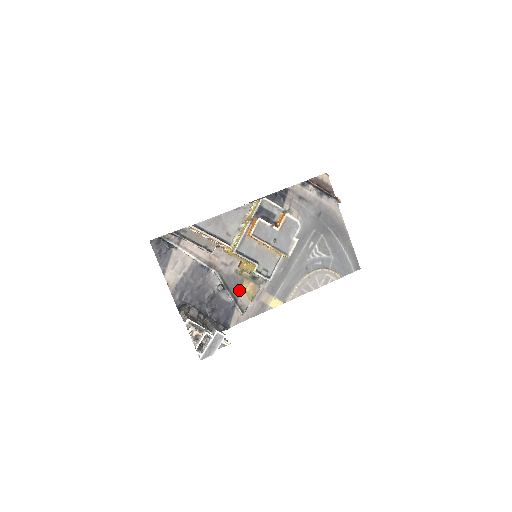
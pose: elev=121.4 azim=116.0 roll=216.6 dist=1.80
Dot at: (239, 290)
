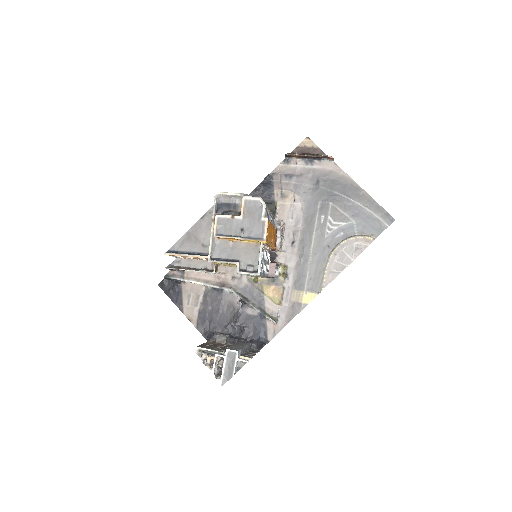
Dot at: (262, 299)
